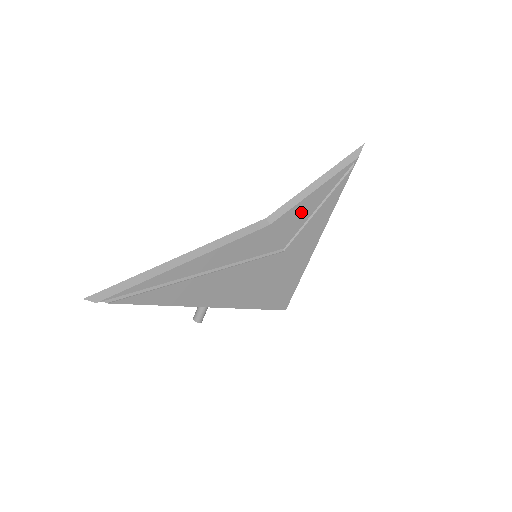
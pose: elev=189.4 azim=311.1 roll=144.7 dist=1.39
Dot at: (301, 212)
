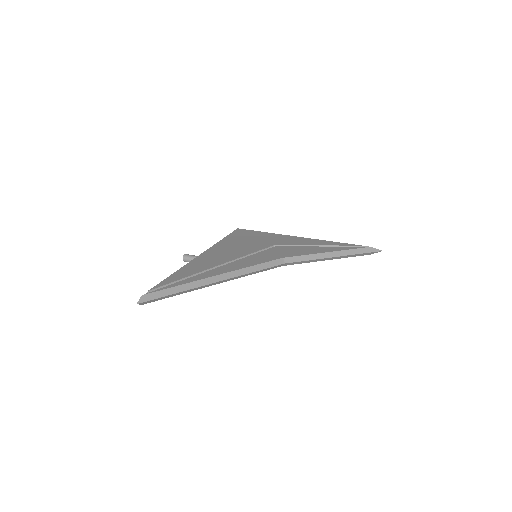
Dot at: occluded
